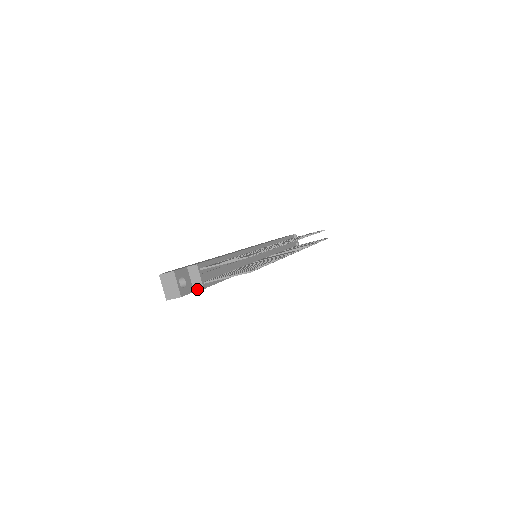
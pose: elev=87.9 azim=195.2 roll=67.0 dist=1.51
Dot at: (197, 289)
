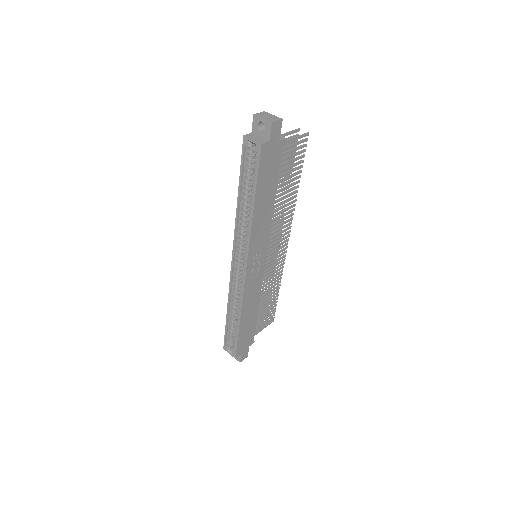
Dot at: (281, 139)
